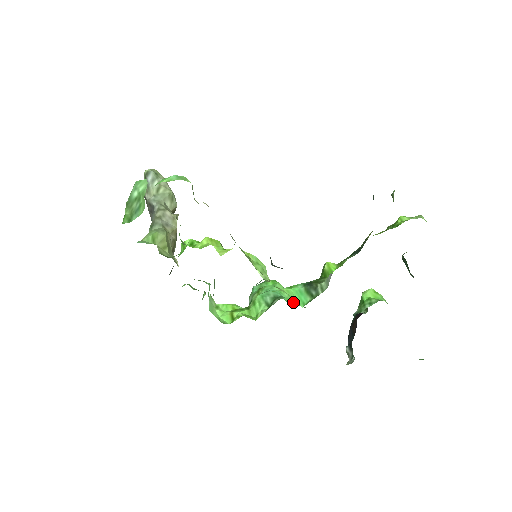
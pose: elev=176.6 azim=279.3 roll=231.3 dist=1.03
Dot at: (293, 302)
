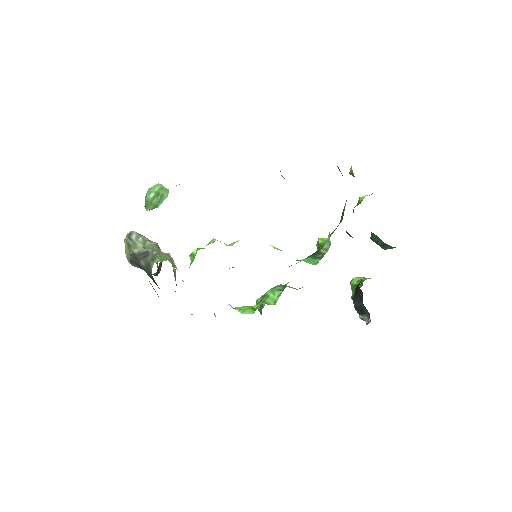
Dot at: (300, 288)
